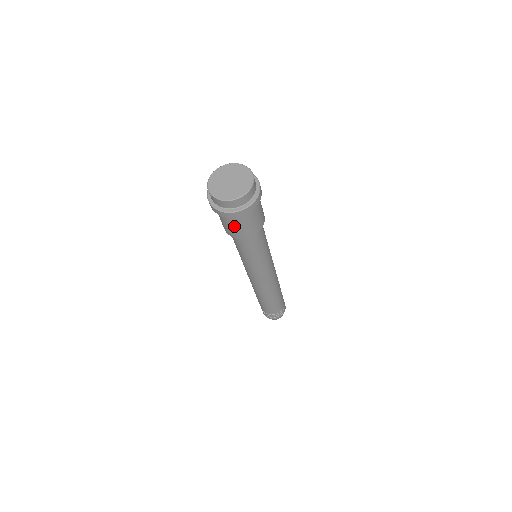
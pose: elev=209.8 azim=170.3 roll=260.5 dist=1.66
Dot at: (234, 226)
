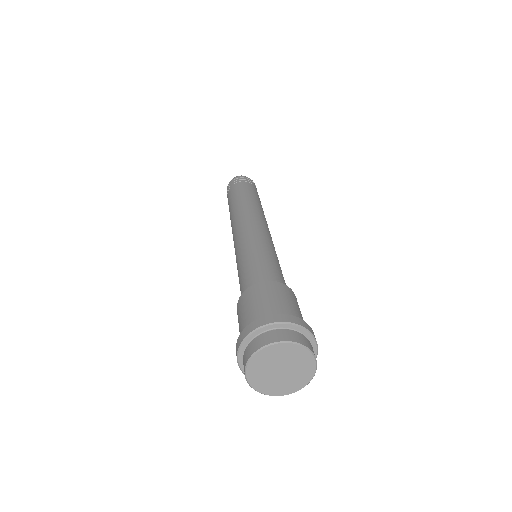
Dot at: occluded
